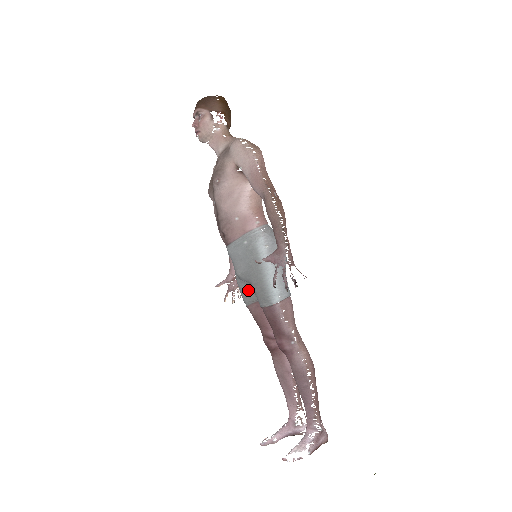
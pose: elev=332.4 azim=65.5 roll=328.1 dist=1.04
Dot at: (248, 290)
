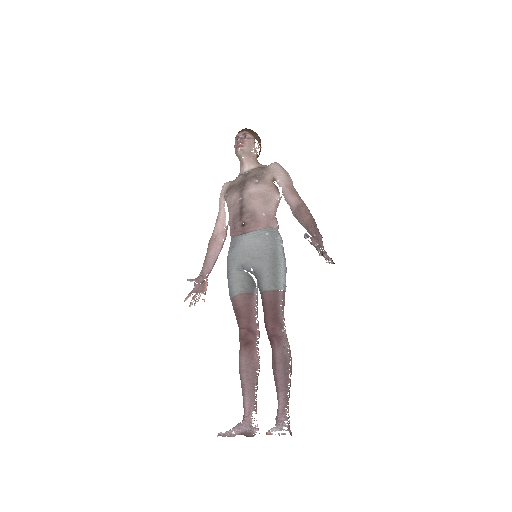
Dot at: (244, 280)
